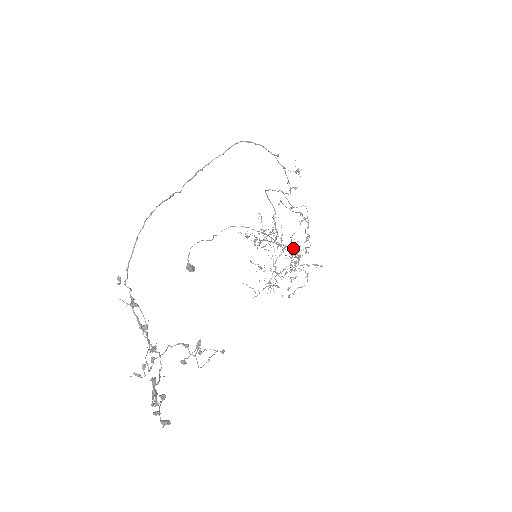
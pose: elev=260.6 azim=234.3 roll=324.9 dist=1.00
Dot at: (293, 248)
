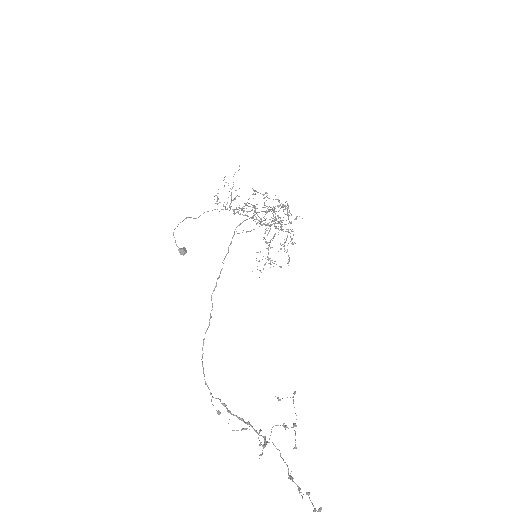
Dot at: occluded
